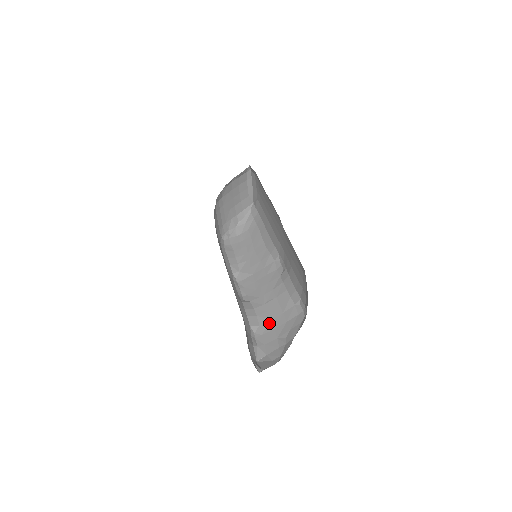
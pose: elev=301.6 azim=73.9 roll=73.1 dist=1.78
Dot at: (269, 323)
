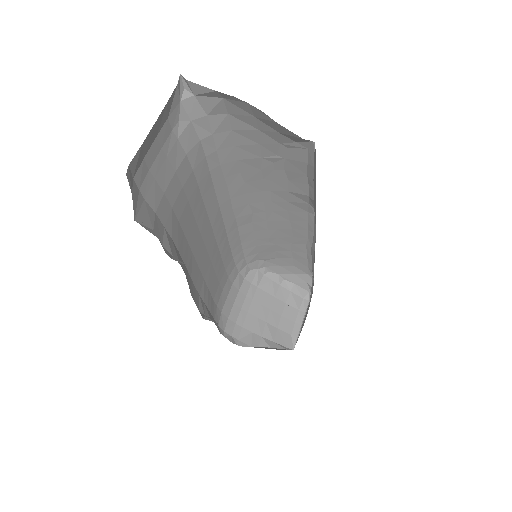
Dot at: occluded
